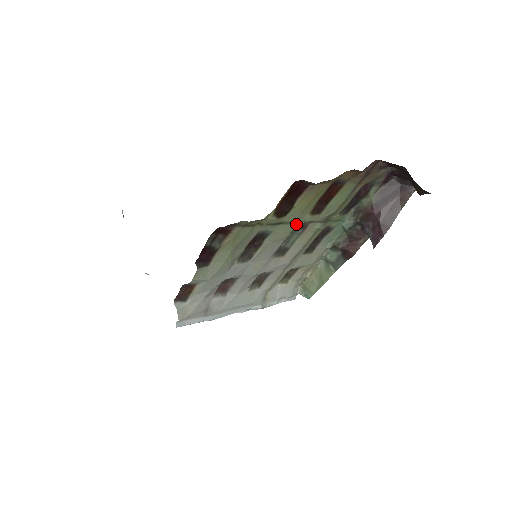
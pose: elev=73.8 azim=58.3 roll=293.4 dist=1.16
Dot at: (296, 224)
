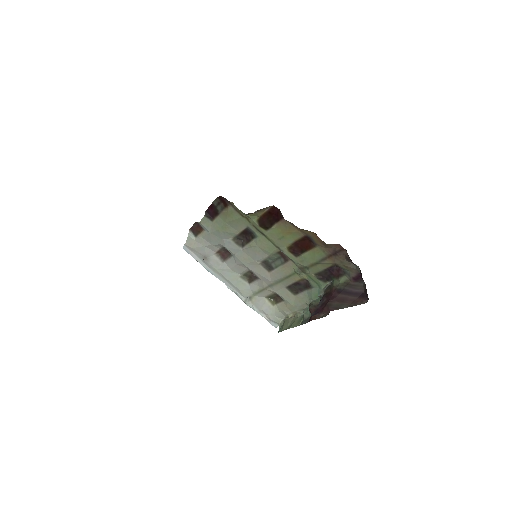
Dot at: (278, 249)
